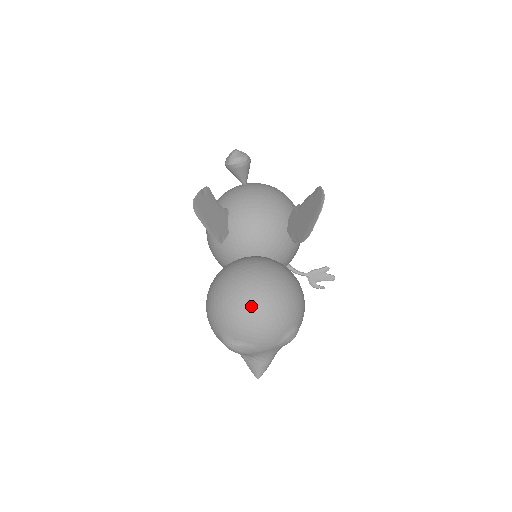
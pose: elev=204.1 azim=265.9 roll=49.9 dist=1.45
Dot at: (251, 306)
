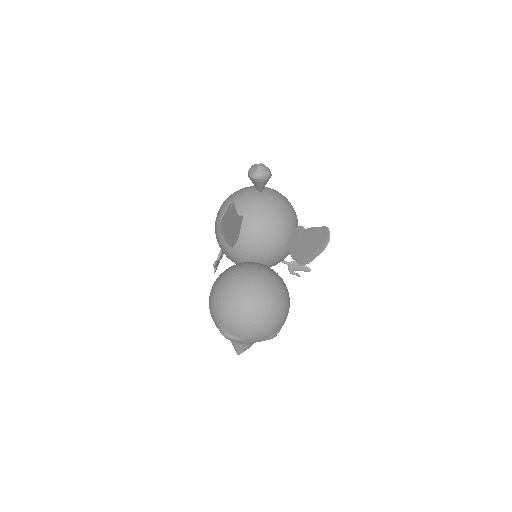
Dot at: (251, 315)
